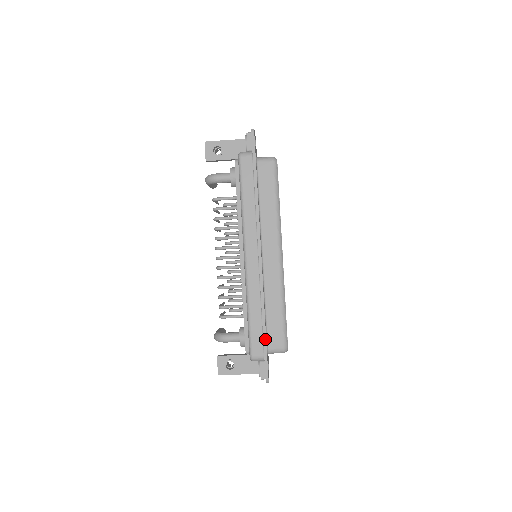
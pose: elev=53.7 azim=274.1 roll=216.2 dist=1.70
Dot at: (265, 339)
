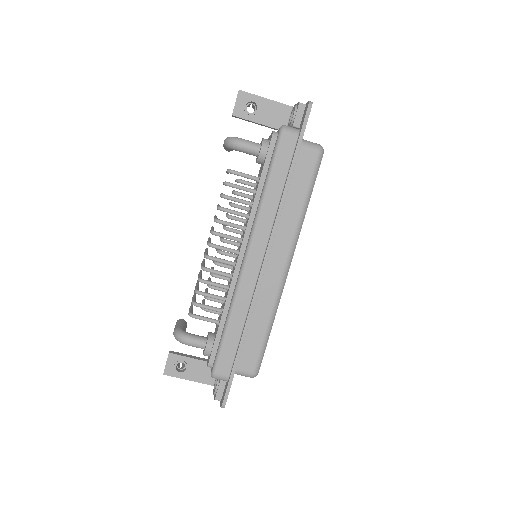
Dot at: (237, 360)
